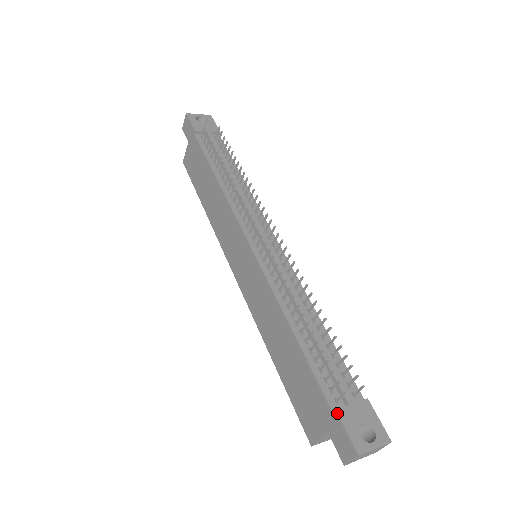
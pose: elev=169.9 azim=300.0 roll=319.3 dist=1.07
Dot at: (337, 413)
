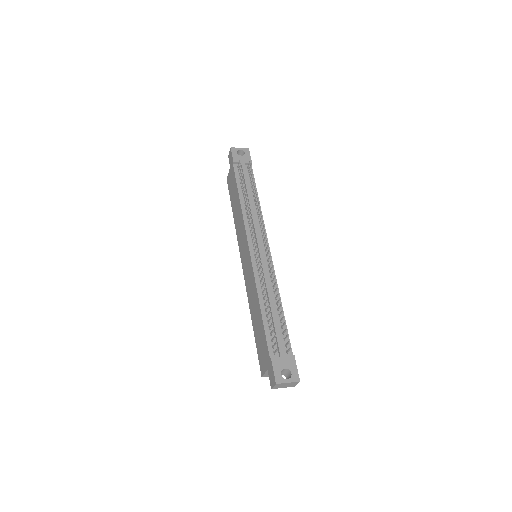
Dot at: (271, 360)
